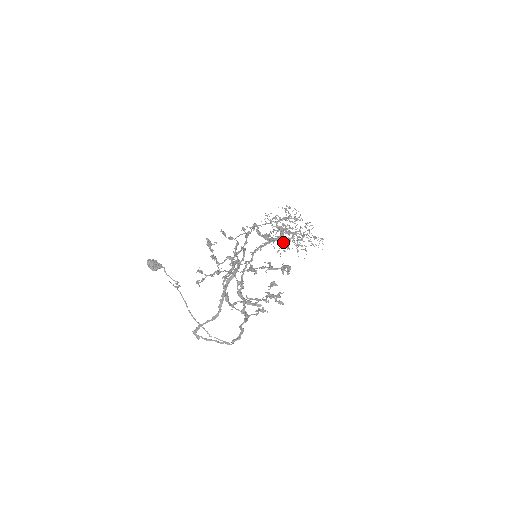
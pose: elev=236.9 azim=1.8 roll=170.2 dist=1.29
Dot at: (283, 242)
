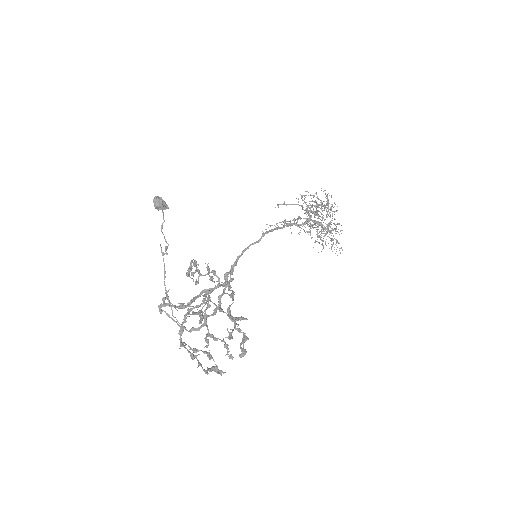
Dot at: occluded
